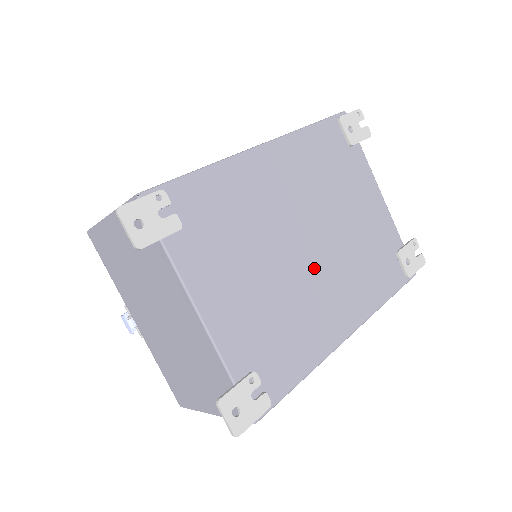
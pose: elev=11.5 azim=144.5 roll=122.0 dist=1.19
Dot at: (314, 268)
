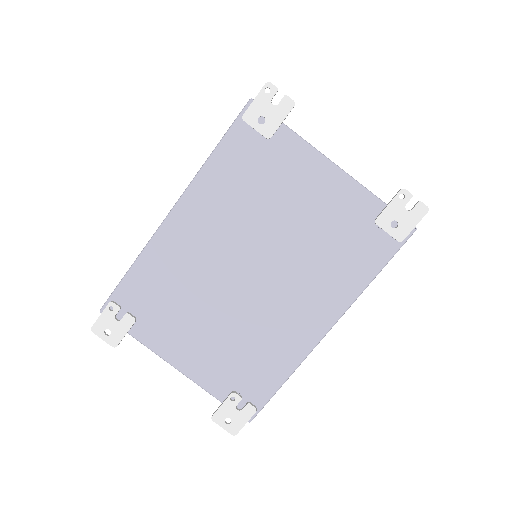
Dot at: (265, 291)
